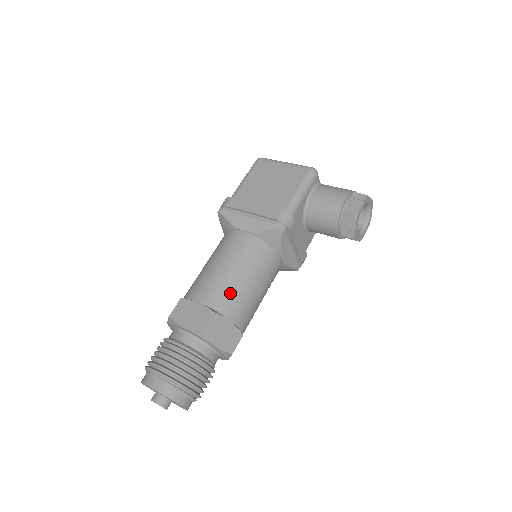
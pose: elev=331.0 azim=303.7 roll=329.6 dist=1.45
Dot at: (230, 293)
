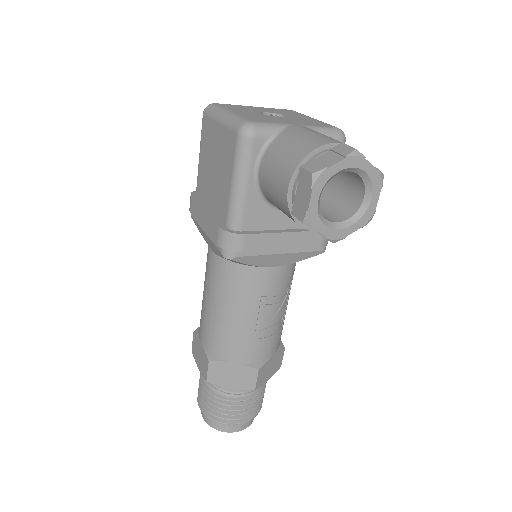
Dot at: (220, 335)
